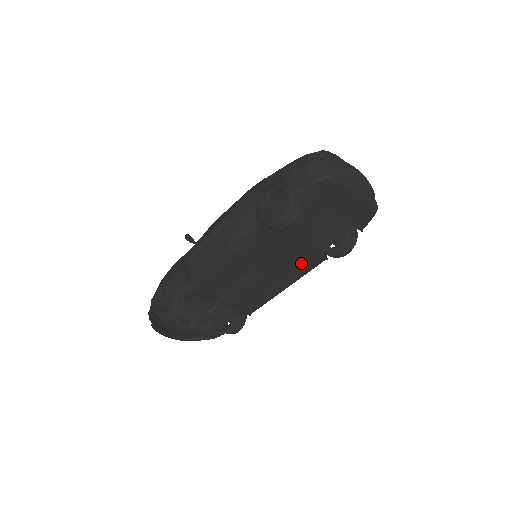
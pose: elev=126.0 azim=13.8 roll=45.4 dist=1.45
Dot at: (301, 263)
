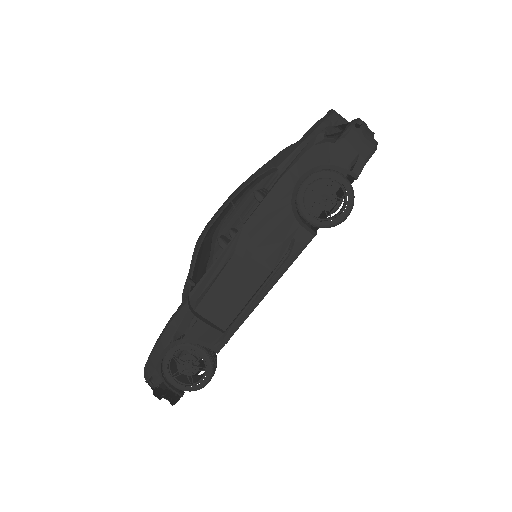
Dot at: occluded
